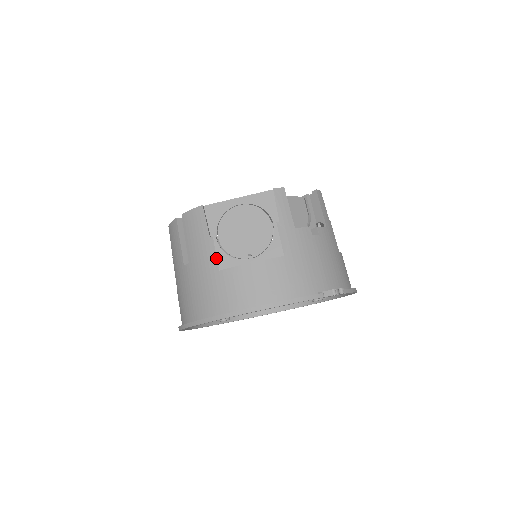
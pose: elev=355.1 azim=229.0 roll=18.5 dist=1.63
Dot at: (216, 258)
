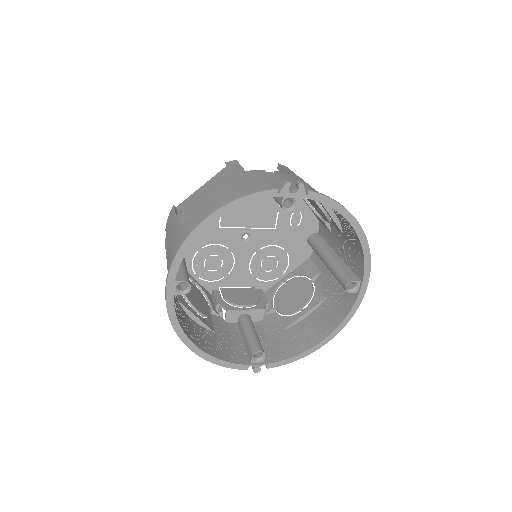
Dot at: (179, 222)
